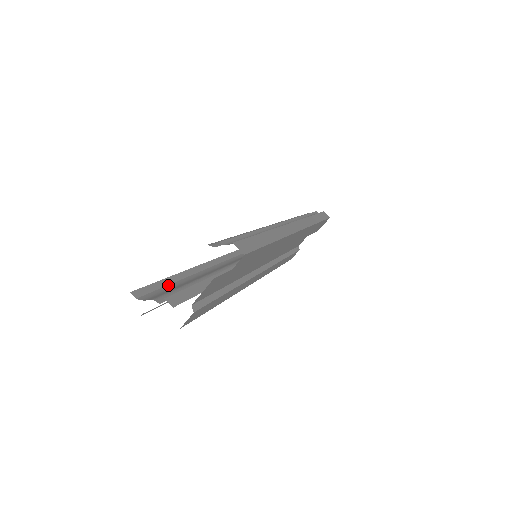
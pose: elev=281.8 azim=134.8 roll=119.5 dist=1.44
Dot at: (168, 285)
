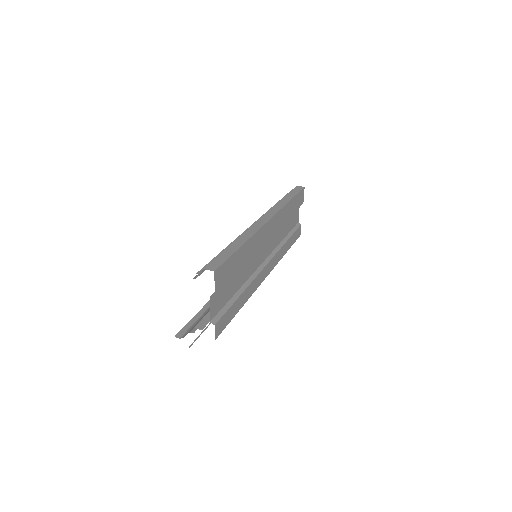
Dot at: (201, 316)
